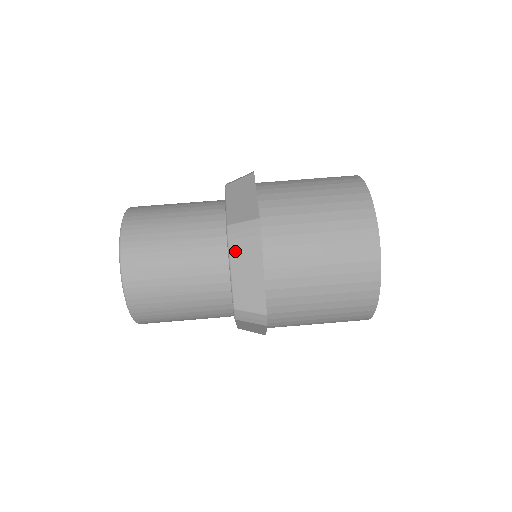
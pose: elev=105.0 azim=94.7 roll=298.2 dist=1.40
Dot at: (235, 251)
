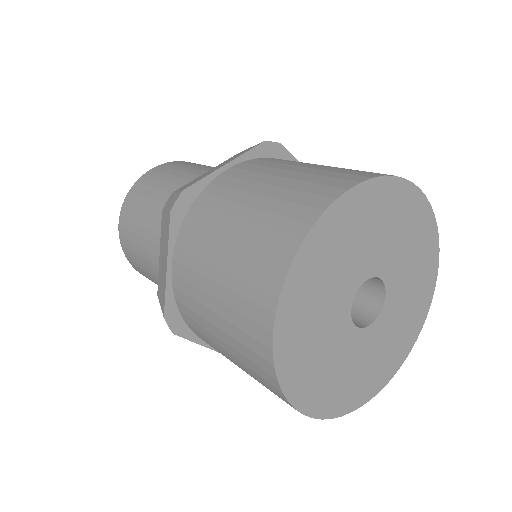
Dot at: (163, 225)
